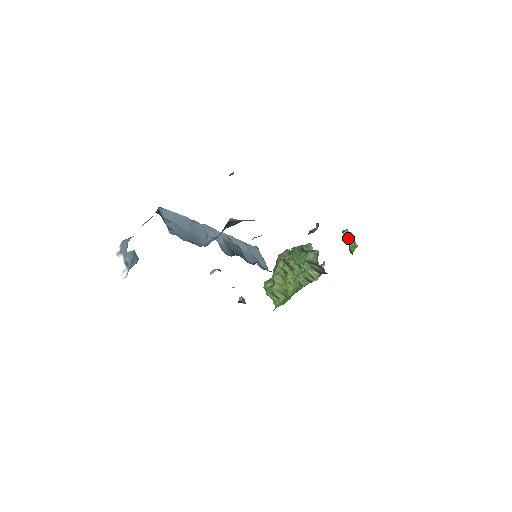
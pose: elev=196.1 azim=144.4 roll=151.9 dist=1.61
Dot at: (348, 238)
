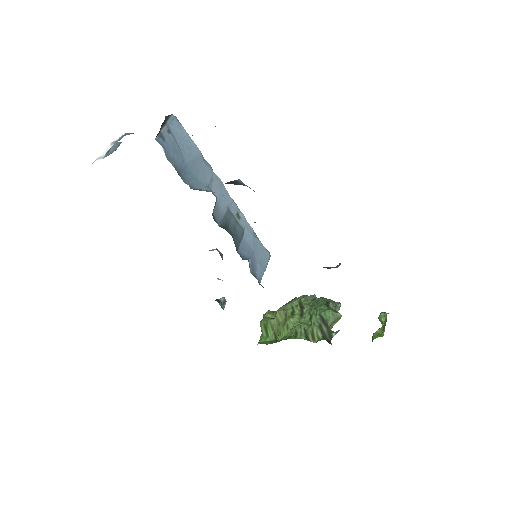
Dot at: (381, 323)
